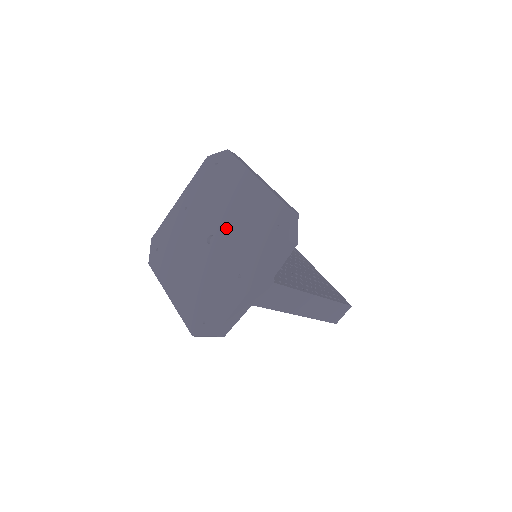
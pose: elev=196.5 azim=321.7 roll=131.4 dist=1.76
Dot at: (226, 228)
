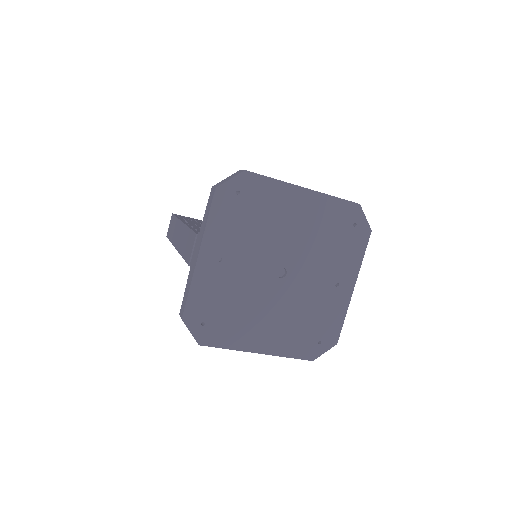
Dot at: (296, 253)
